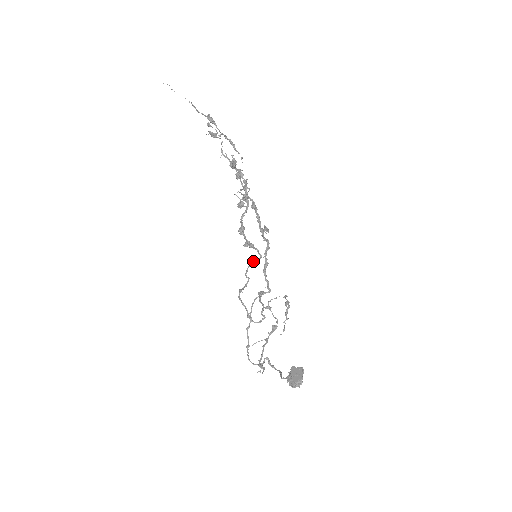
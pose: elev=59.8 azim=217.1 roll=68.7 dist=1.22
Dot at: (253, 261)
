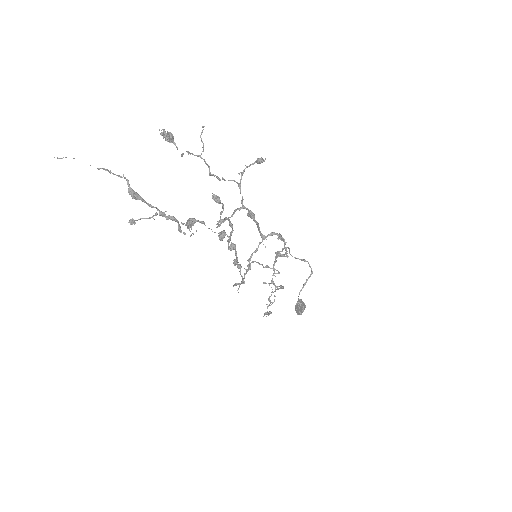
Dot at: (237, 284)
